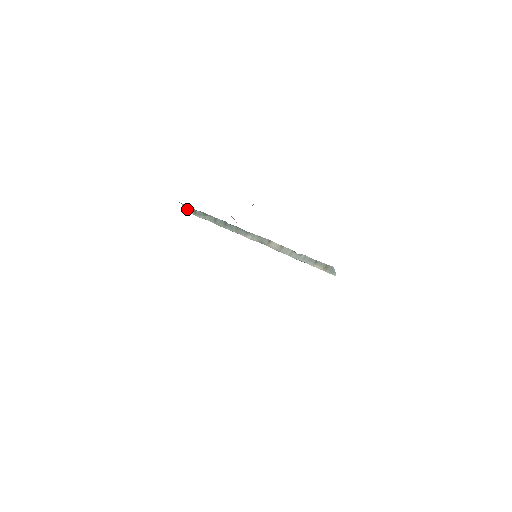
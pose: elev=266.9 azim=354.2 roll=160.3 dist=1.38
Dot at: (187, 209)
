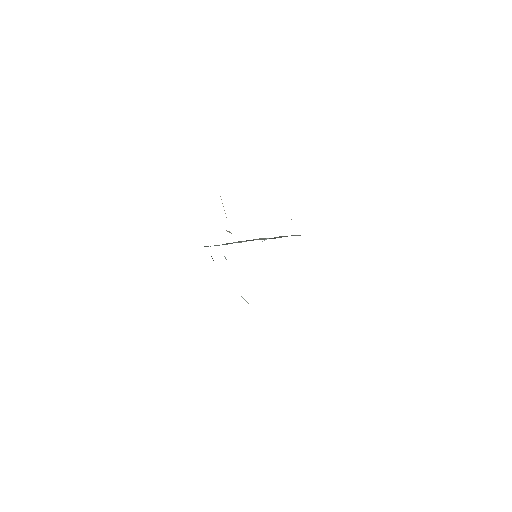
Dot at: occluded
